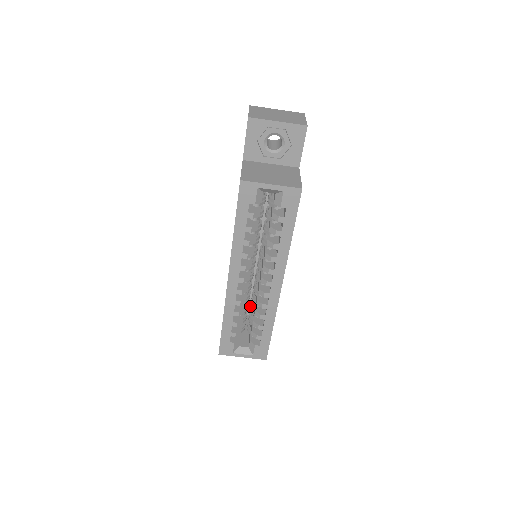
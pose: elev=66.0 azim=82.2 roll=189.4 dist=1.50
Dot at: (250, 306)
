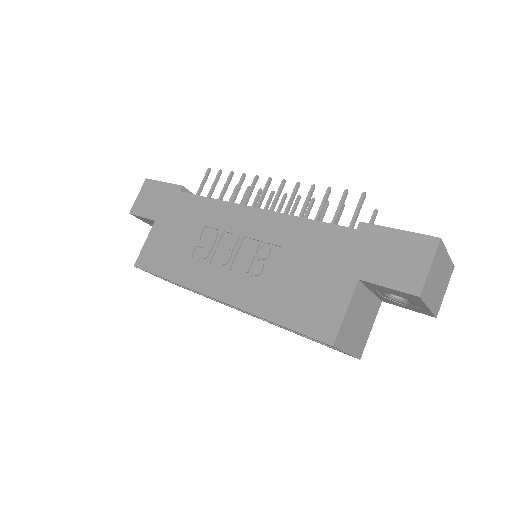
Dot at: occluded
